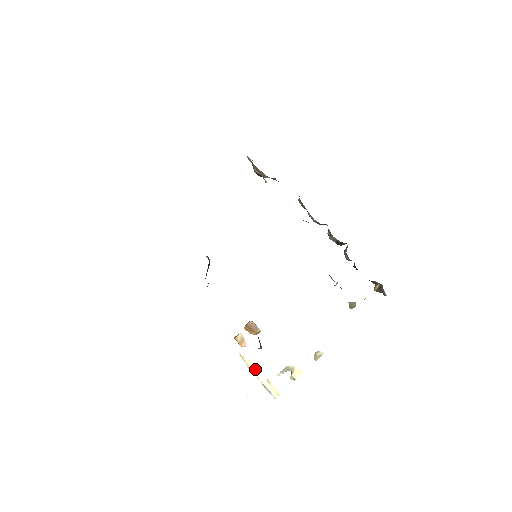
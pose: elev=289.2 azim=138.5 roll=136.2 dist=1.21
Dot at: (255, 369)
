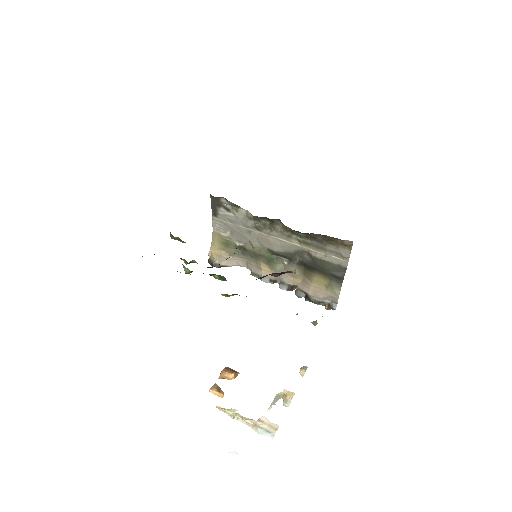
Dot at: (240, 415)
